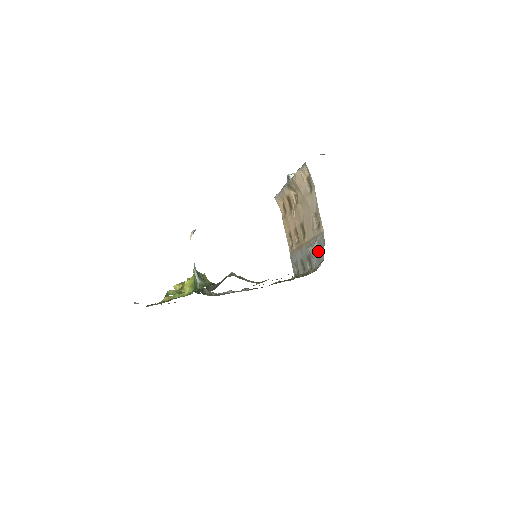
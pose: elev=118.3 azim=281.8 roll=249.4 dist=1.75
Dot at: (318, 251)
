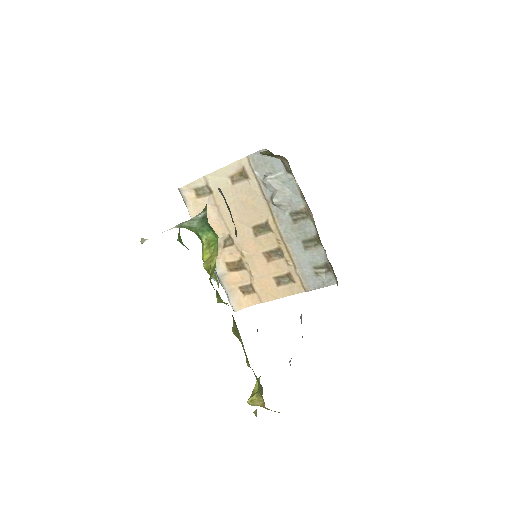
Dot at: (273, 177)
